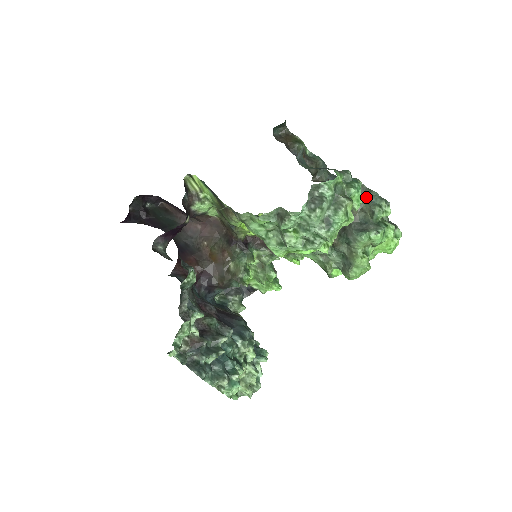
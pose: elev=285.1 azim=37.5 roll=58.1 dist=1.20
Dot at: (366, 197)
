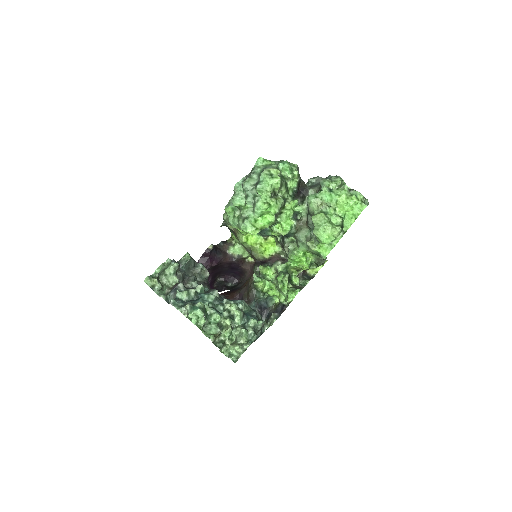
Dot at: occluded
